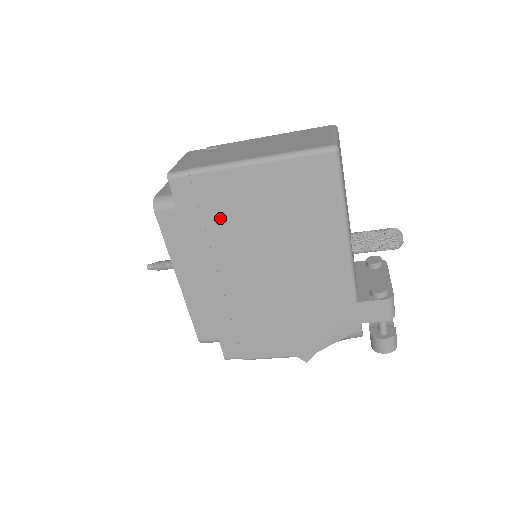
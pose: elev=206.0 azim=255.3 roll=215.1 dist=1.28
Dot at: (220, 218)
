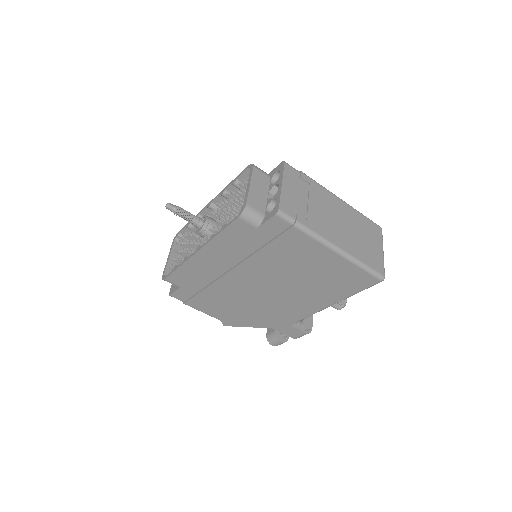
Dot at: (277, 253)
